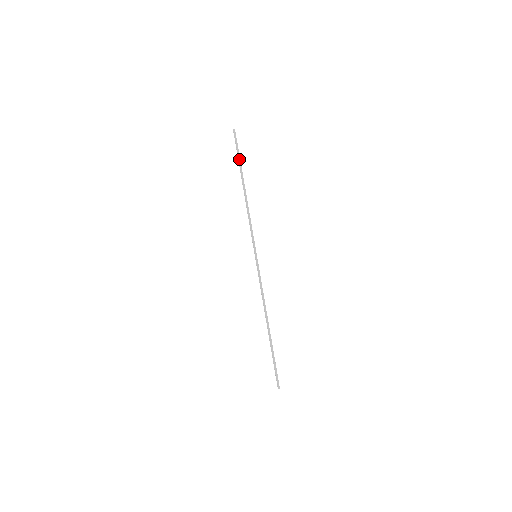
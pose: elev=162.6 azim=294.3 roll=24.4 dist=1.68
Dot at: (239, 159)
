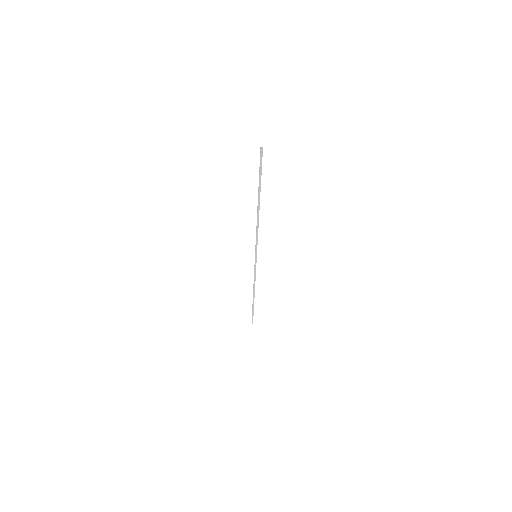
Dot at: (260, 179)
